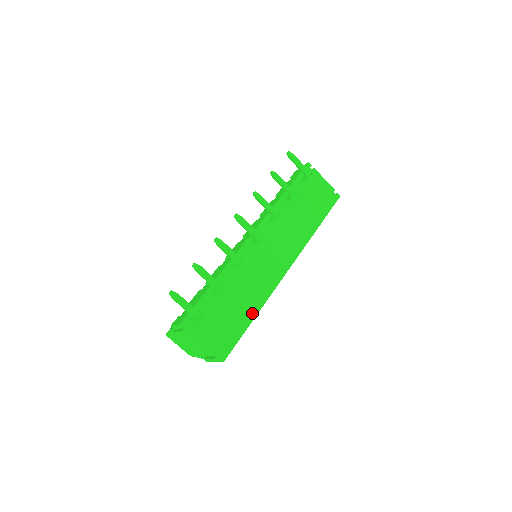
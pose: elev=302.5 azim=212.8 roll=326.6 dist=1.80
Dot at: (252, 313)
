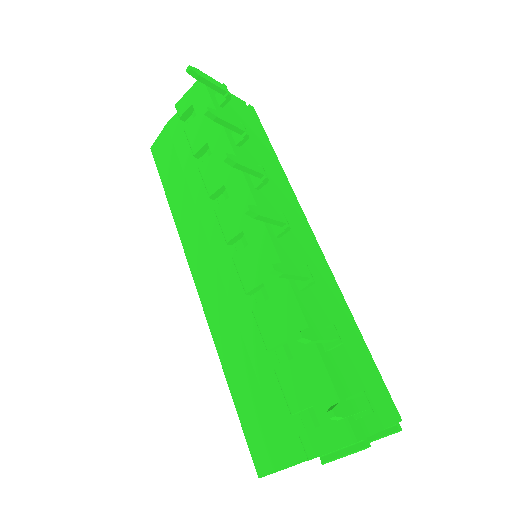
Dot at: (354, 328)
